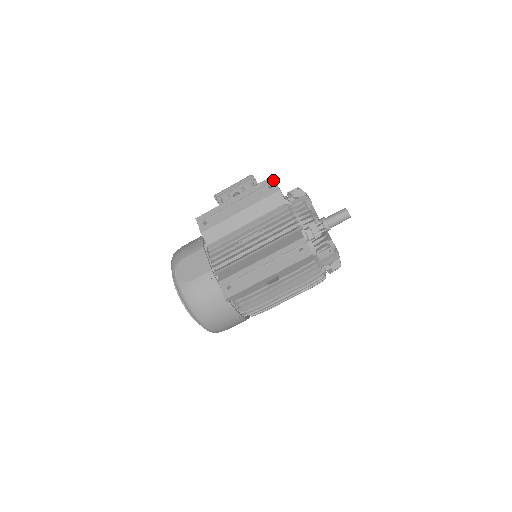
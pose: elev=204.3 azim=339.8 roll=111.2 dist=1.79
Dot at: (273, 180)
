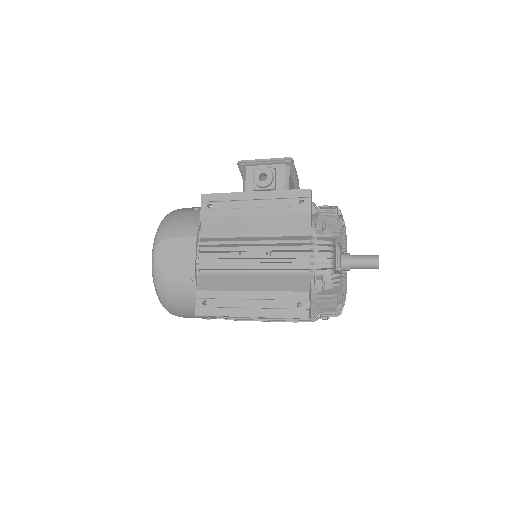
Dot at: (309, 195)
